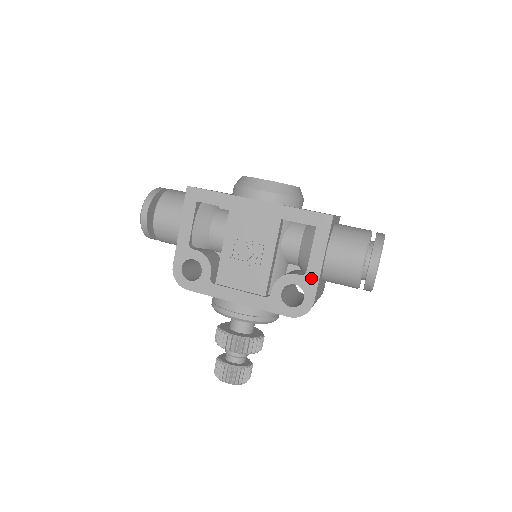
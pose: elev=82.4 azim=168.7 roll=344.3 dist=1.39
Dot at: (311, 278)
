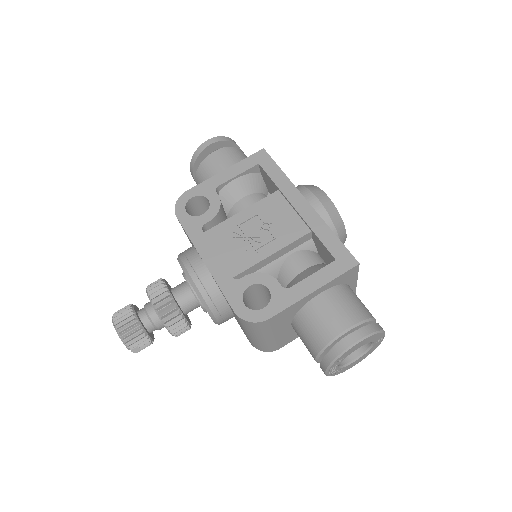
Dot at: (288, 296)
